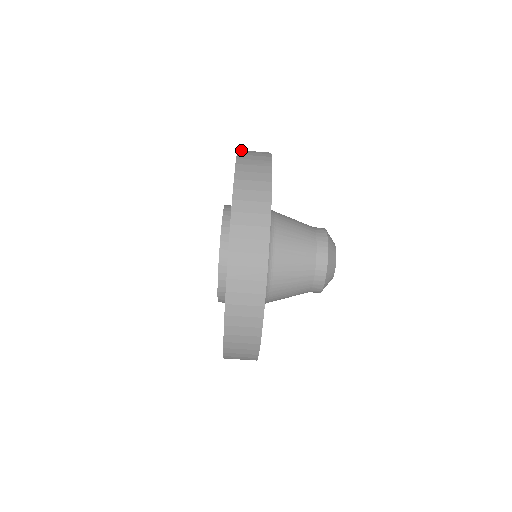
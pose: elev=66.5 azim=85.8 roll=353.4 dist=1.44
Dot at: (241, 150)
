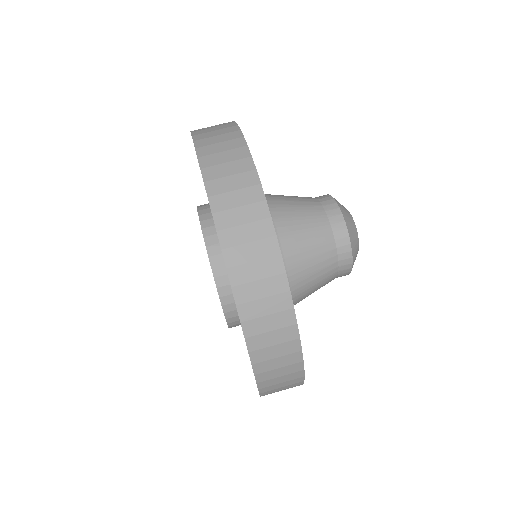
Dot at: occluded
